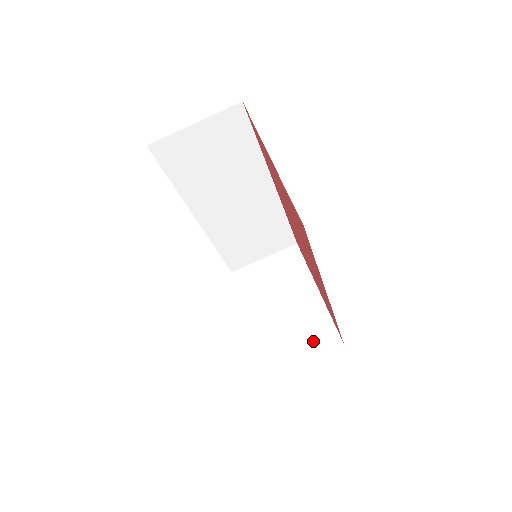
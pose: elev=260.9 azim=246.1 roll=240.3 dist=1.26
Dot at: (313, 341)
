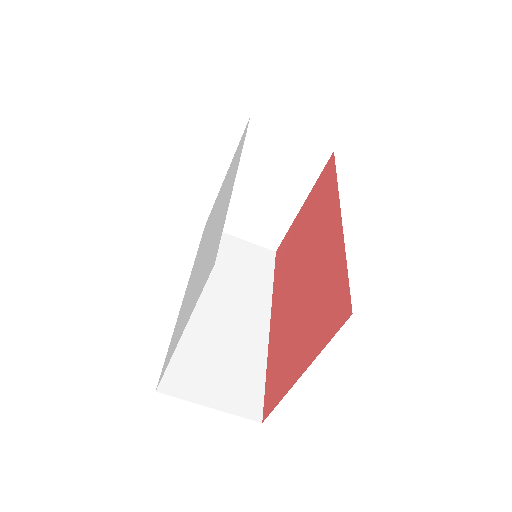
Dot at: (259, 233)
